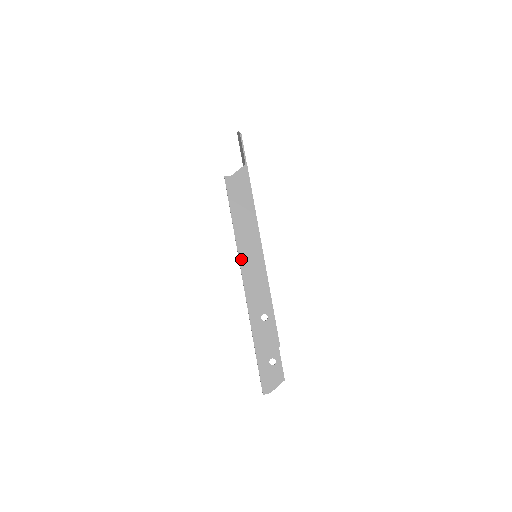
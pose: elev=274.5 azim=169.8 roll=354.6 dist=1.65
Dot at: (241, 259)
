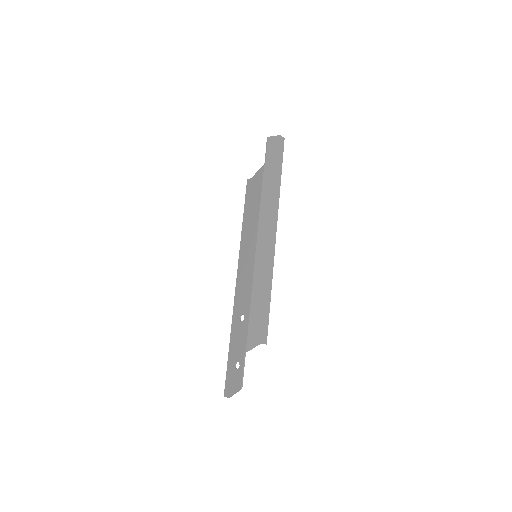
Dot at: (240, 257)
